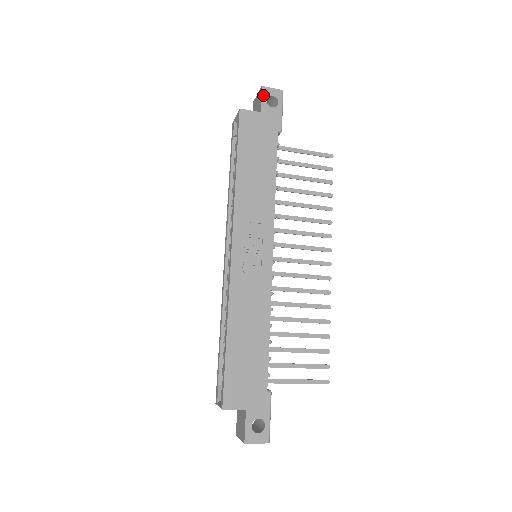
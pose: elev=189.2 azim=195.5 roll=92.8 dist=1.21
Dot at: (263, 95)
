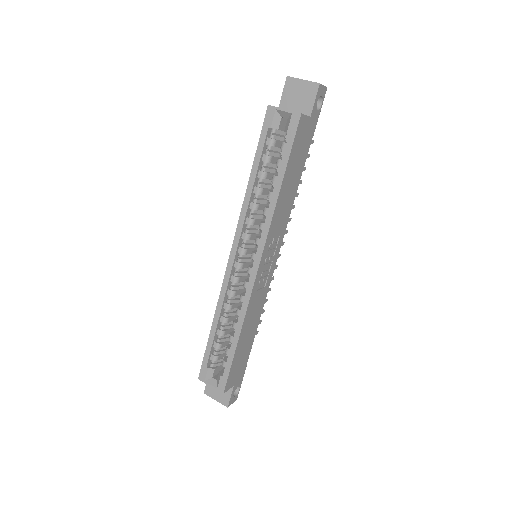
Dot at: (317, 95)
